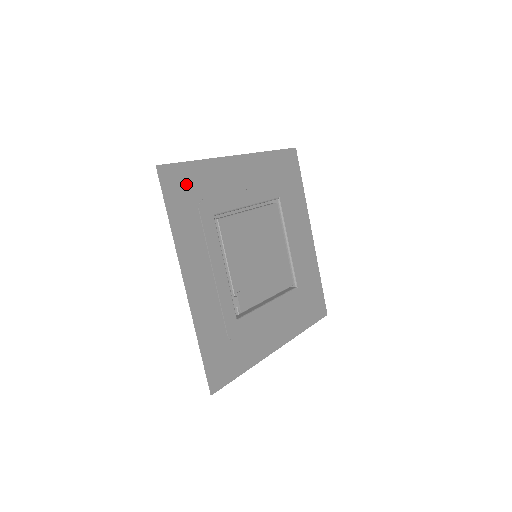
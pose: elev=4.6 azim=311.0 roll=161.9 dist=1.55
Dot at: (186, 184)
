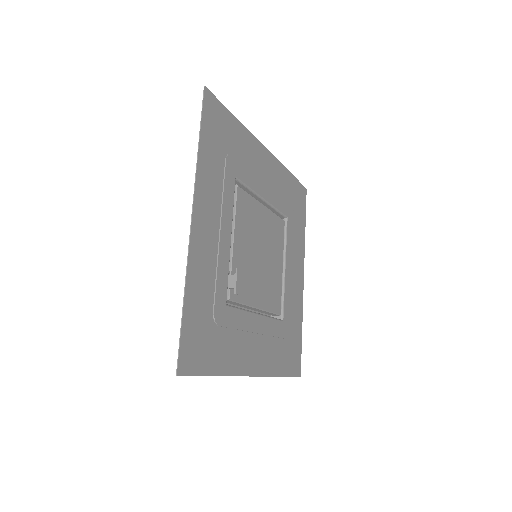
Dot at: (222, 127)
